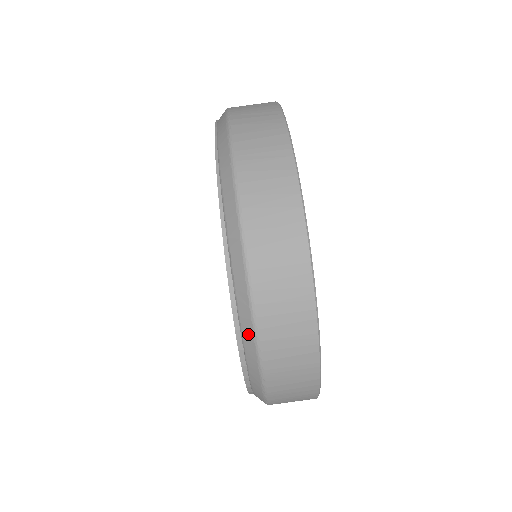
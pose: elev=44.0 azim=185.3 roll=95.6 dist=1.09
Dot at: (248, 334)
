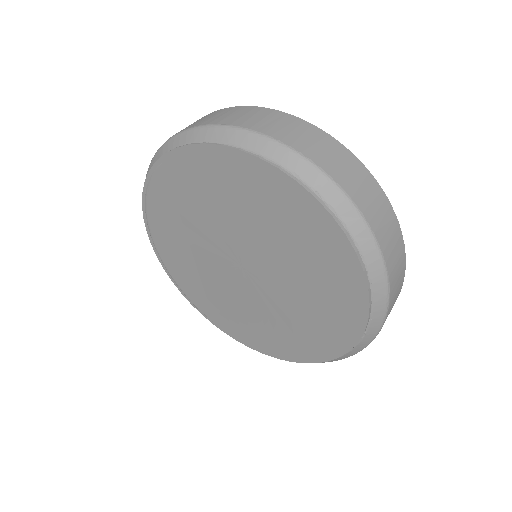
Dot at: (368, 246)
